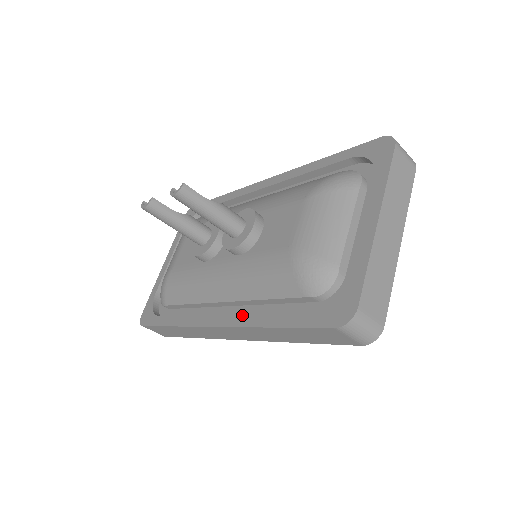
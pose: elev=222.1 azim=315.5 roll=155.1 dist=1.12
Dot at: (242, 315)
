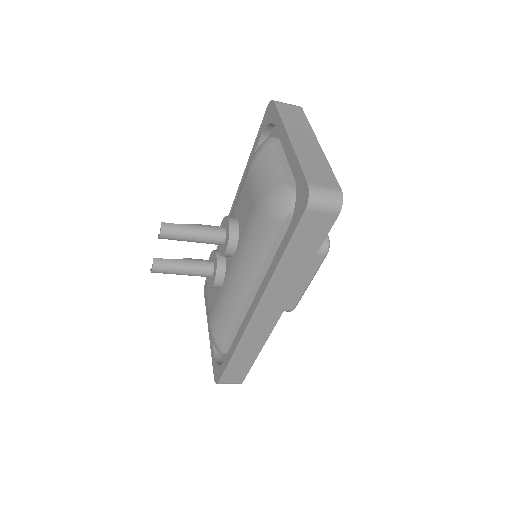
Dot at: (262, 283)
